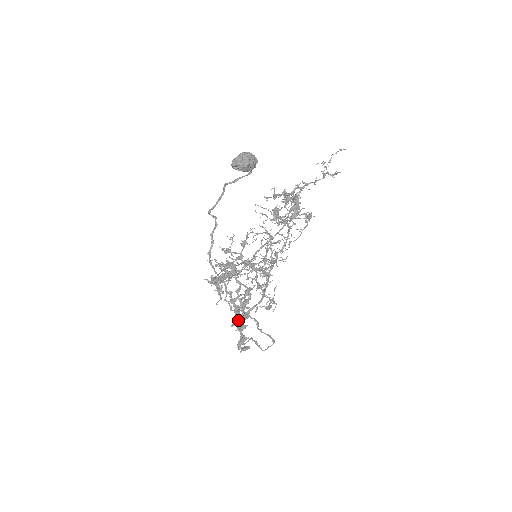
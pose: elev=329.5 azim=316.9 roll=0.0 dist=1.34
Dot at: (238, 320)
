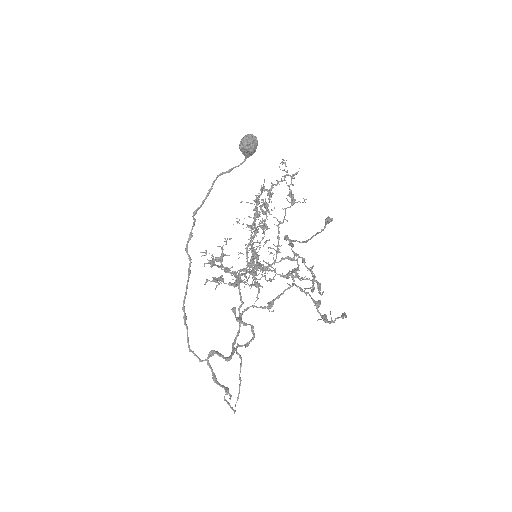
Dot at: (320, 290)
